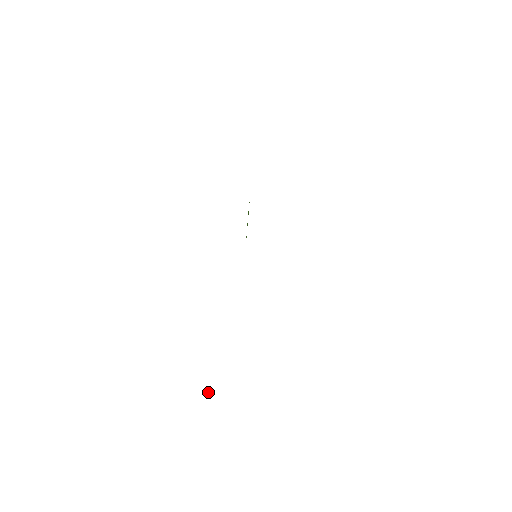
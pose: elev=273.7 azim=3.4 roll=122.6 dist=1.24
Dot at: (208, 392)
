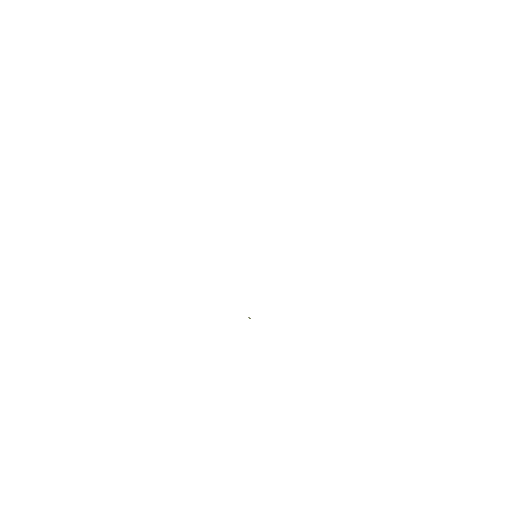
Dot at: occluded
